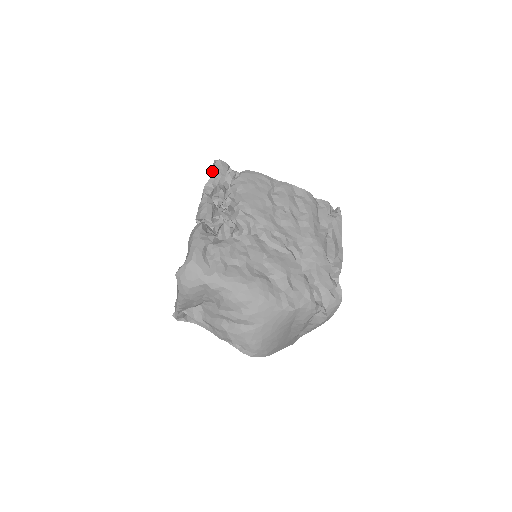
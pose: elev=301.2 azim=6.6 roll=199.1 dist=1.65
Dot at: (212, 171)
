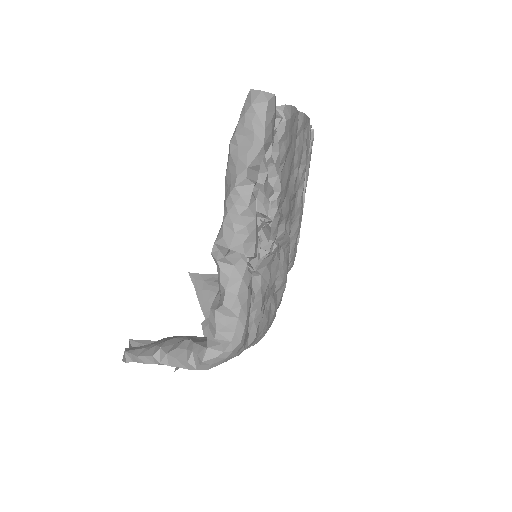
Dot at: (260, 127)
